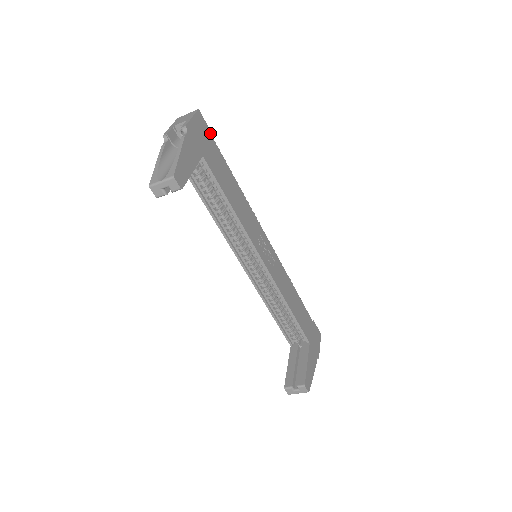
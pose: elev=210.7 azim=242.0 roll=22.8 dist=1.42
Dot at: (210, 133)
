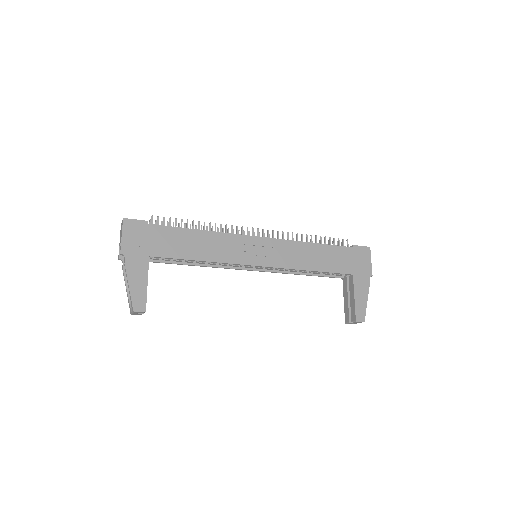
Dot at: (145, 223)
